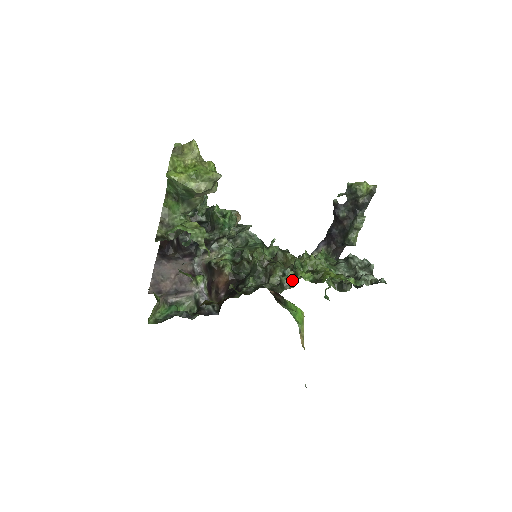
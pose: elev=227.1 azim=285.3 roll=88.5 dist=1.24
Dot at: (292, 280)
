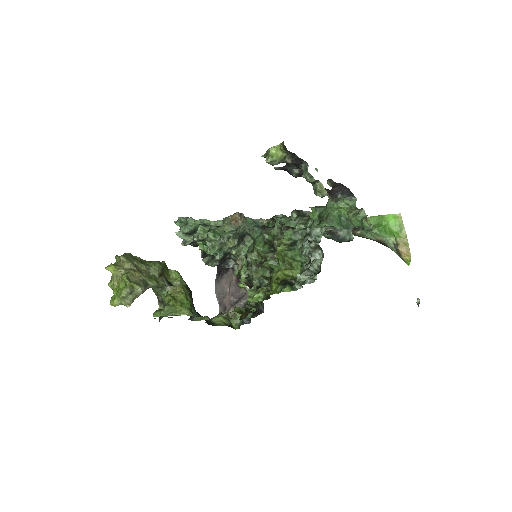
Dot at: occluded
